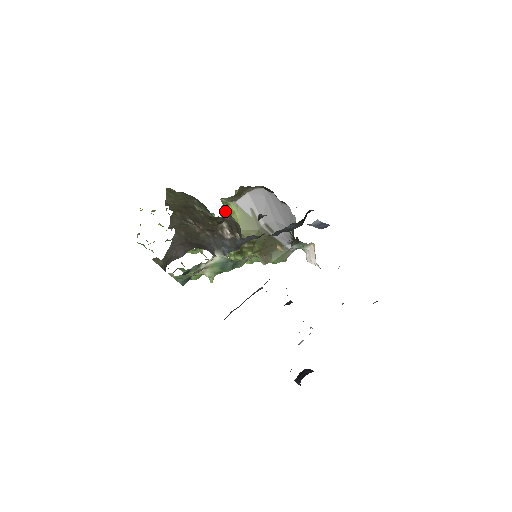
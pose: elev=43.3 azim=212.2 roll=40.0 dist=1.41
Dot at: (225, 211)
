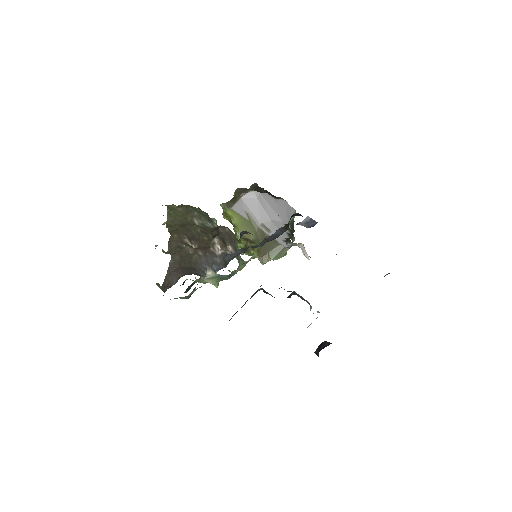
Dot at: (226, 215)
